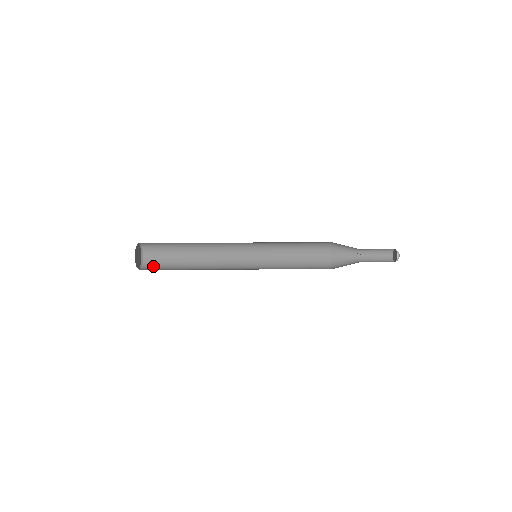
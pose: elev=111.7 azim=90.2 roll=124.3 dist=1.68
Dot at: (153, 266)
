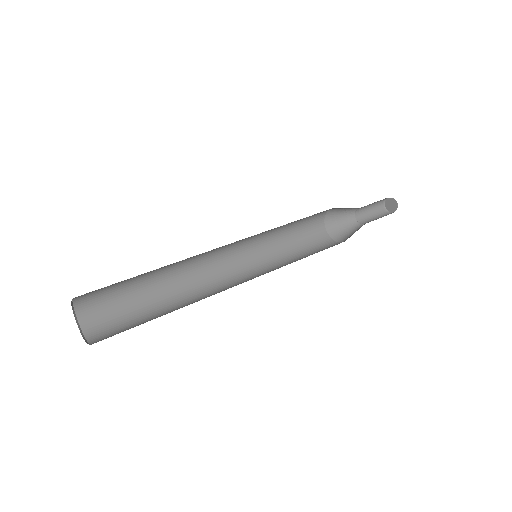
Dot at: (112, 335)
